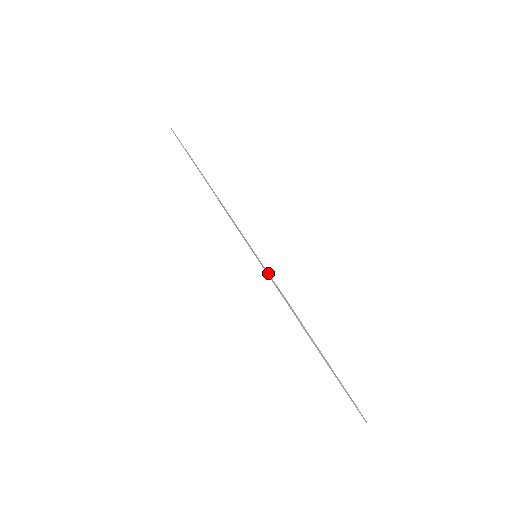
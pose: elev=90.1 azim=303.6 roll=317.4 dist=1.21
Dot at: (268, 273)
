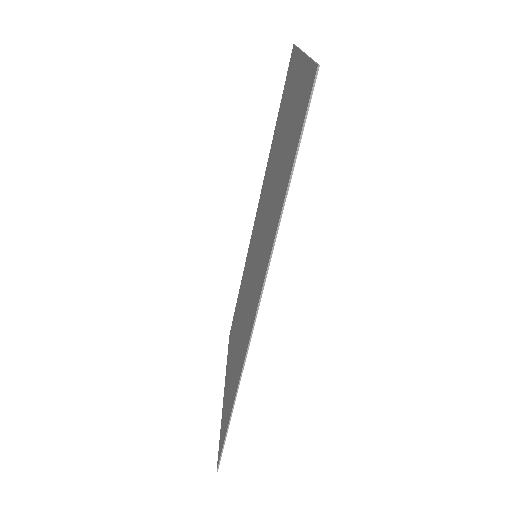
Dot at: occluded
